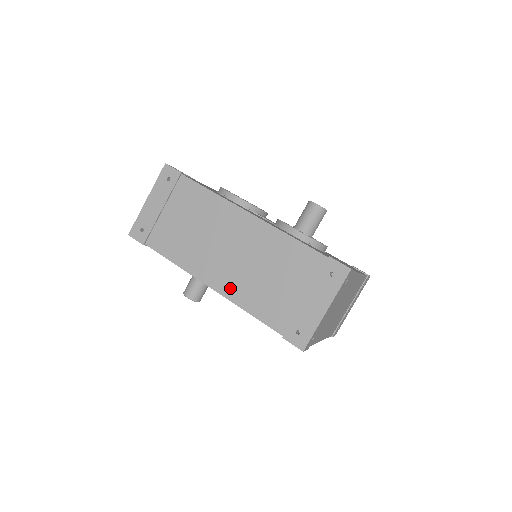
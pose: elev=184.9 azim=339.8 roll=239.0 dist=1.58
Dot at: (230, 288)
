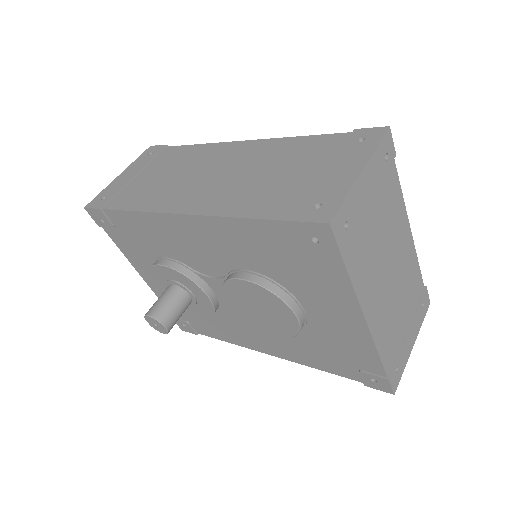
Dot at: (210, 204)
